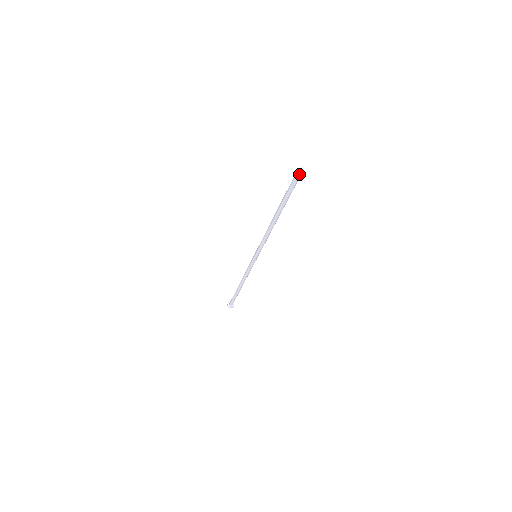
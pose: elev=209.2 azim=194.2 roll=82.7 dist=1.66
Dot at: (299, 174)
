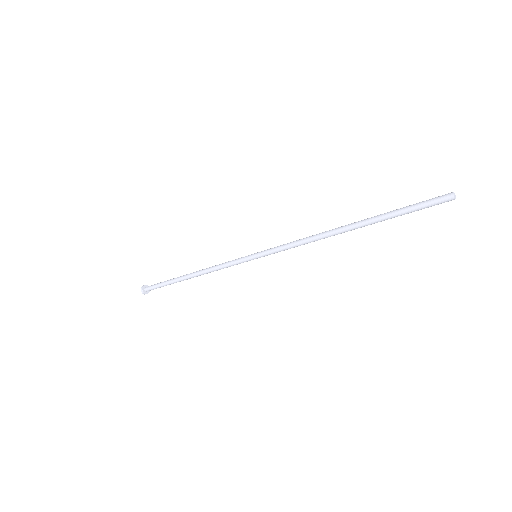
Dot at: (445, 201)
